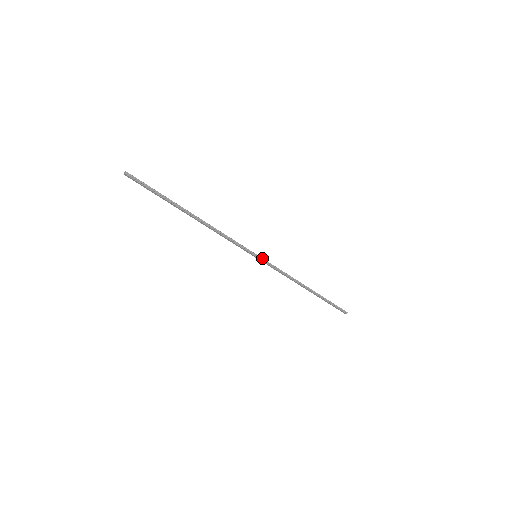
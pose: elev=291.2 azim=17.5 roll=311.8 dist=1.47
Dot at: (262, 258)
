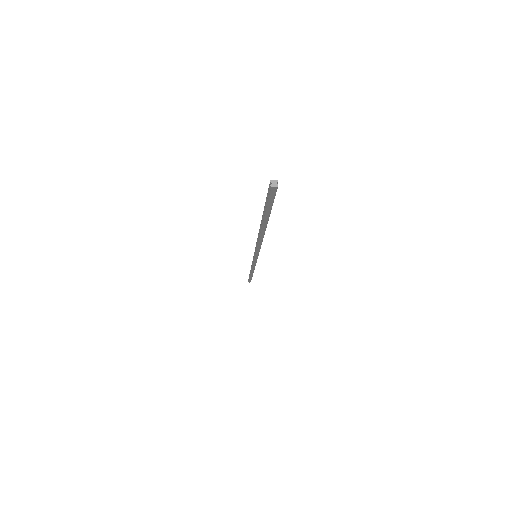
Dot at: occluded
